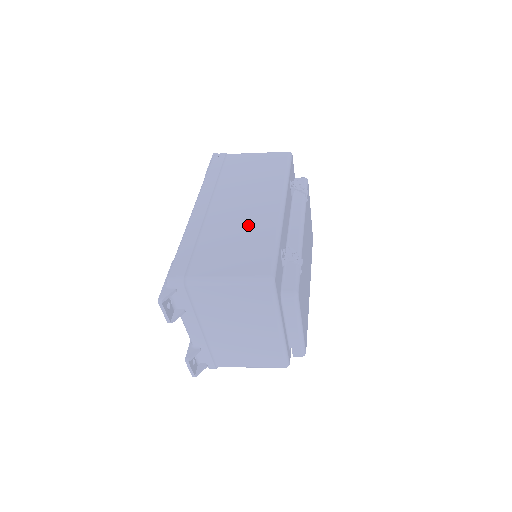
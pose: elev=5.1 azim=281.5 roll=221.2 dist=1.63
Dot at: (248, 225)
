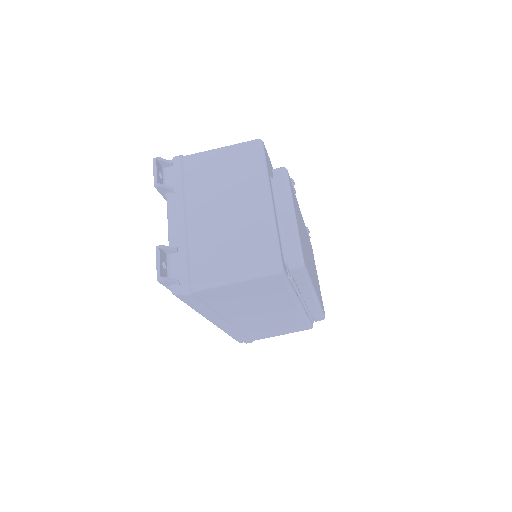
Dot at: occluded
